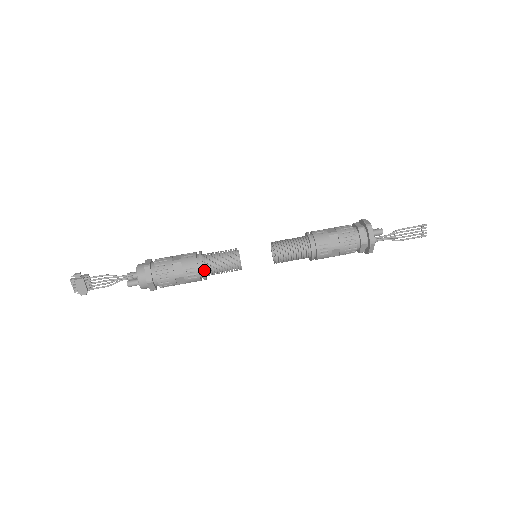
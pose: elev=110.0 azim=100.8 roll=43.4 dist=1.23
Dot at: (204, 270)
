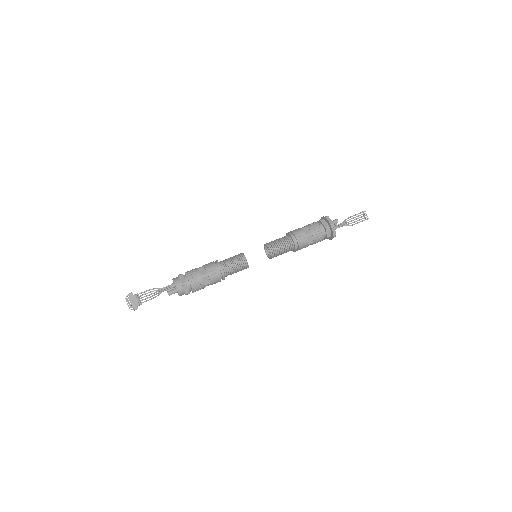
Dot at: (221, 269)
